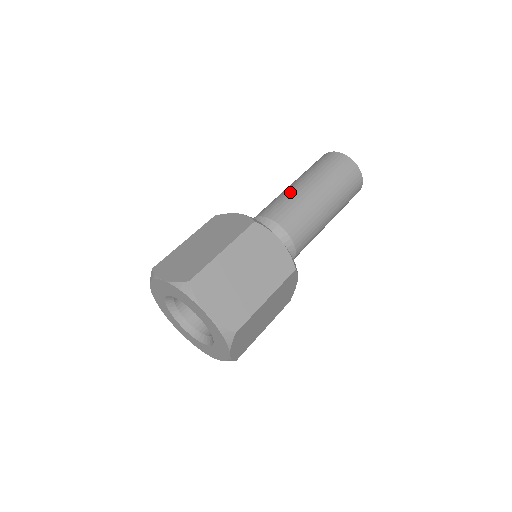
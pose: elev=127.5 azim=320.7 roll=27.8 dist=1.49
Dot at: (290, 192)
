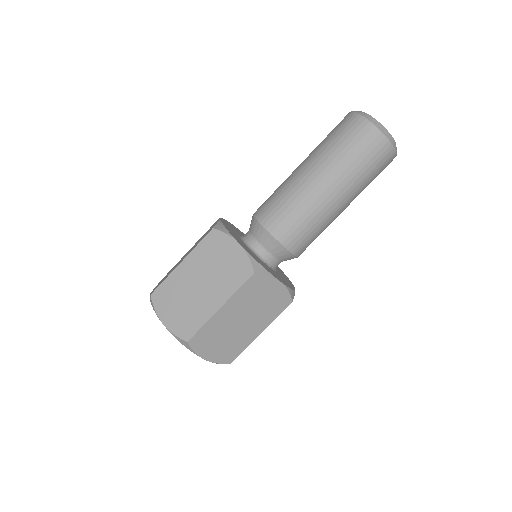
Dot at: (301, 194)
